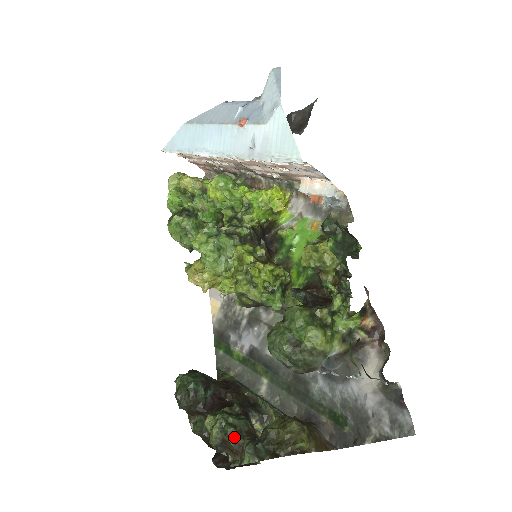
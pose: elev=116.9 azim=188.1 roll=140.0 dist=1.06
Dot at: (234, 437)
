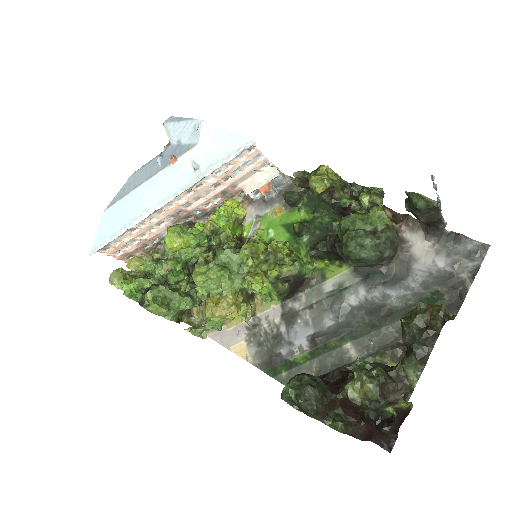
Dot at: (386, 374)
